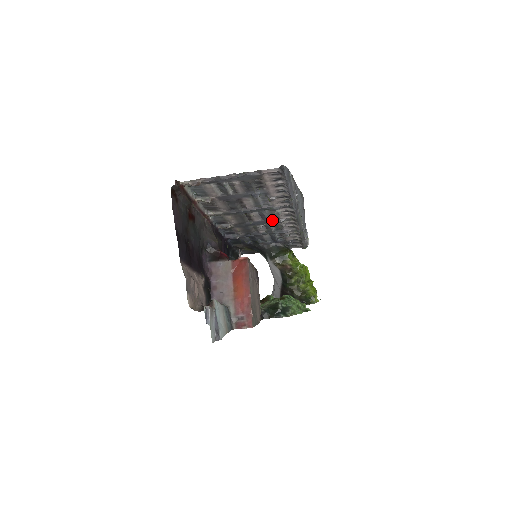
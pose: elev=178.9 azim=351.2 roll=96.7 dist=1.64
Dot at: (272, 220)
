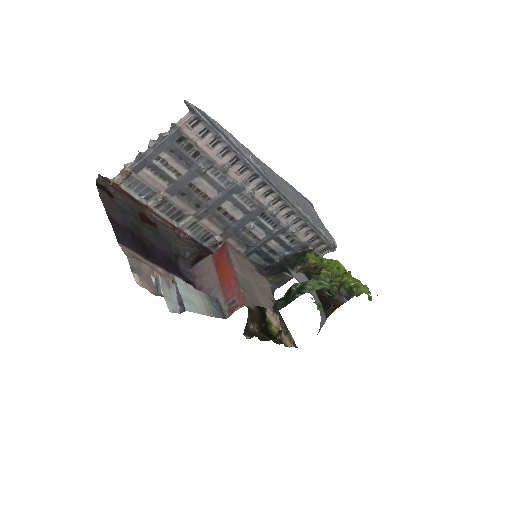
Dot at: (255, 210)
